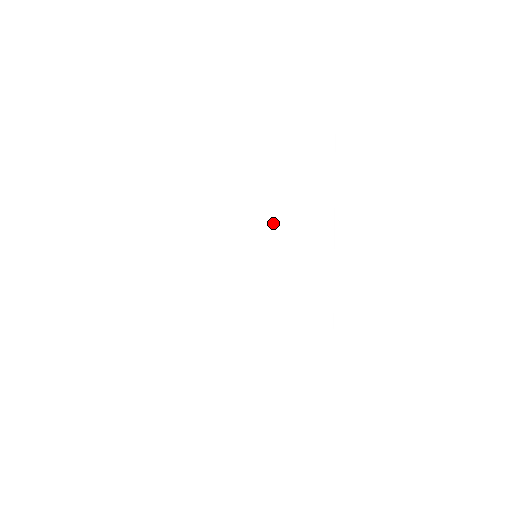
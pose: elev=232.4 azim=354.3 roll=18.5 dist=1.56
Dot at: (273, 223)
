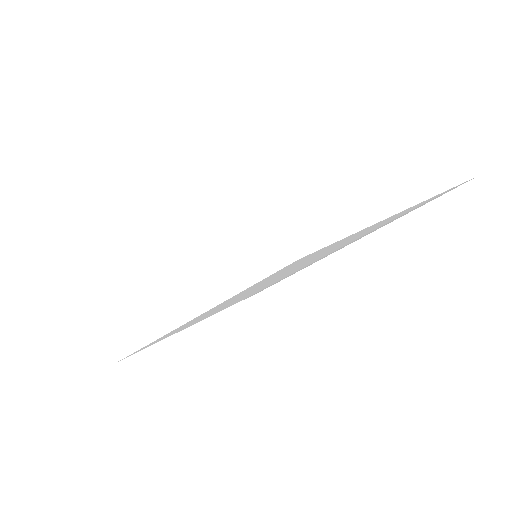
Dot at: occluded
